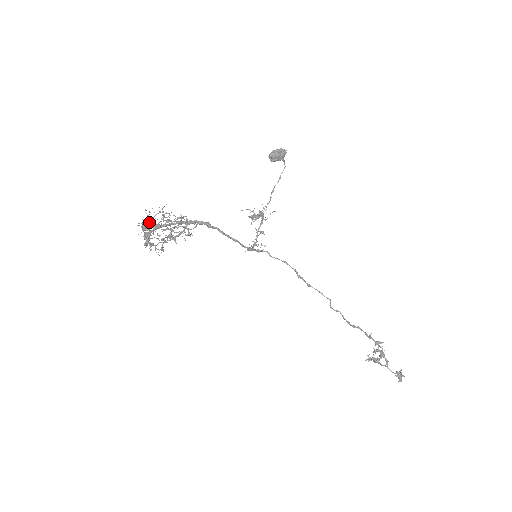
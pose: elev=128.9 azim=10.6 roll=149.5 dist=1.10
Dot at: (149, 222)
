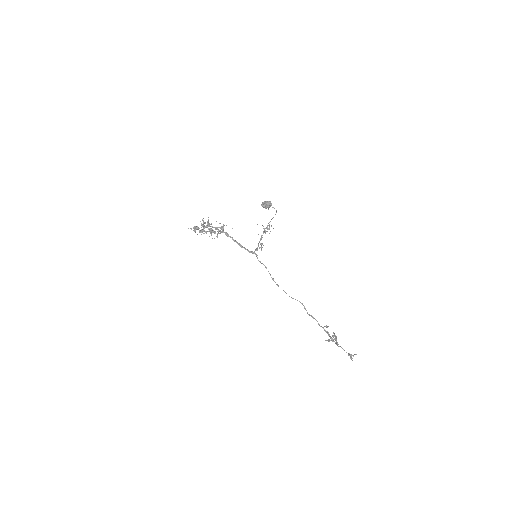
Dot at: (195, 228)
